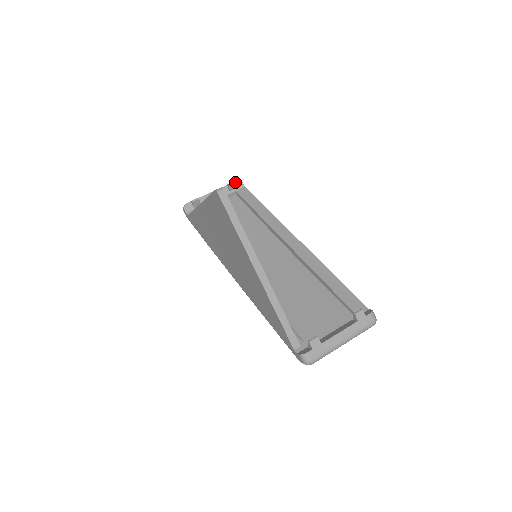
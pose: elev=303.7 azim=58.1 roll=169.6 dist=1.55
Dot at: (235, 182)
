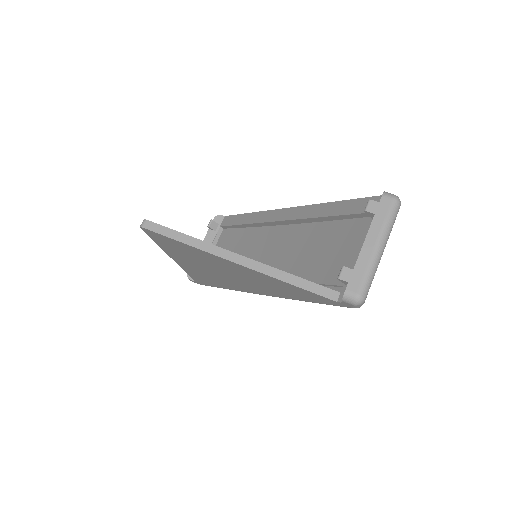
Dot at: (214, 220)
